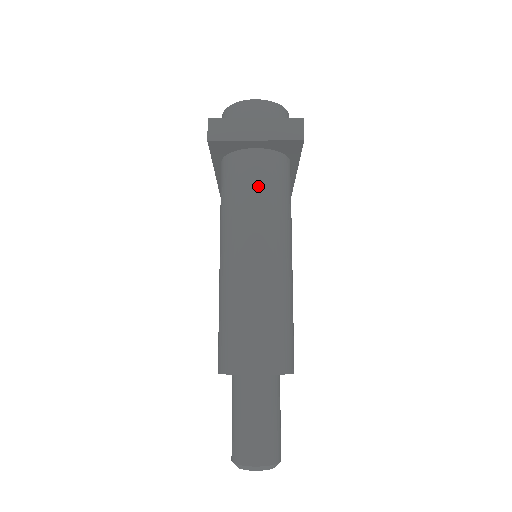
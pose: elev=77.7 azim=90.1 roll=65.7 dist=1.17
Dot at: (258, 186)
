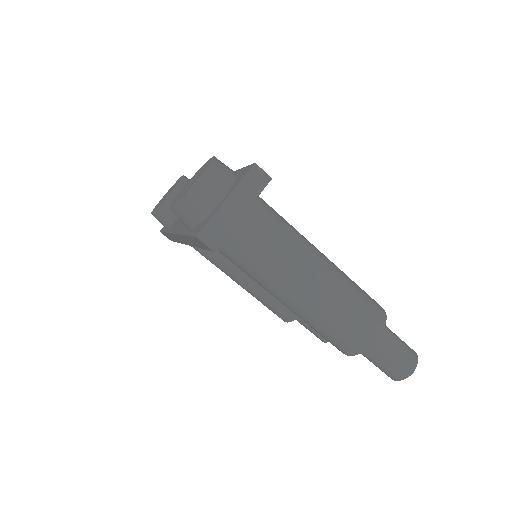
Dot at: (269, 238)
